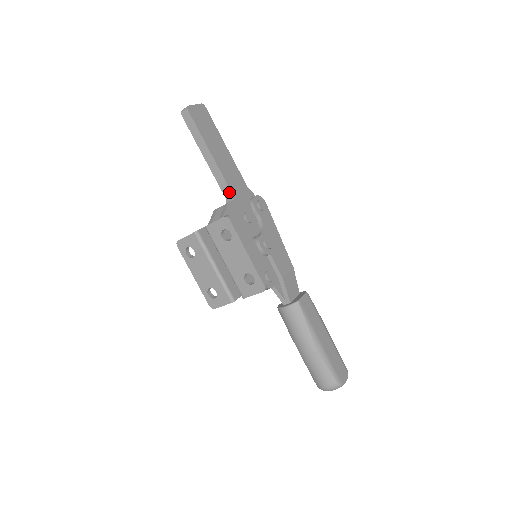
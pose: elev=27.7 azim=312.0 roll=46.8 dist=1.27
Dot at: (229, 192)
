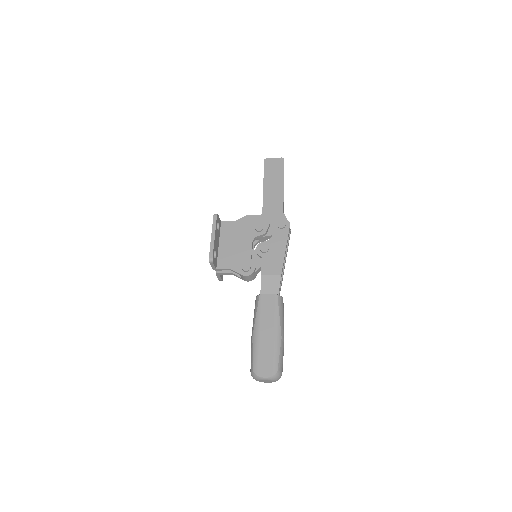
Dot at: (263, 212)
